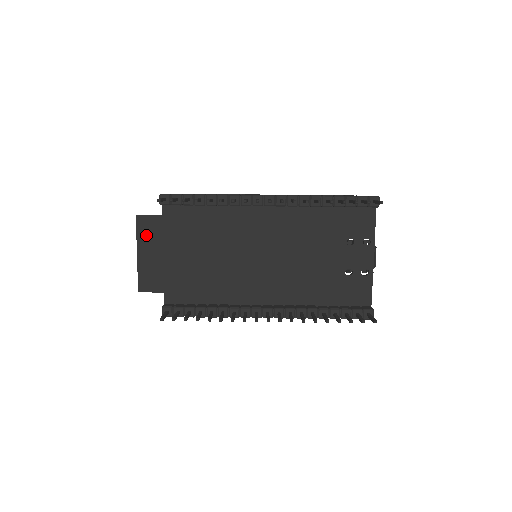
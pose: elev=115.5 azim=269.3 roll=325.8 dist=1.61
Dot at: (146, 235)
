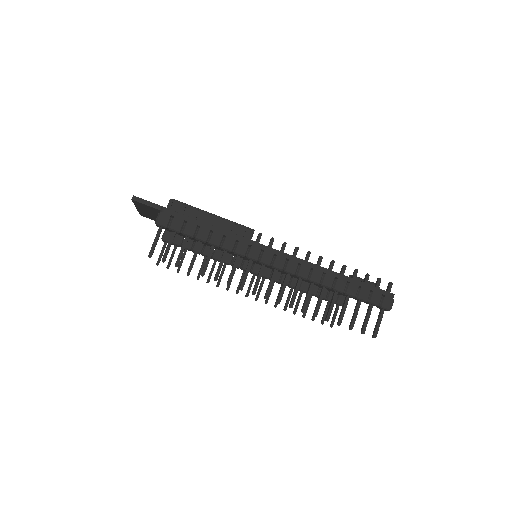
Dot at: (144, 208)
